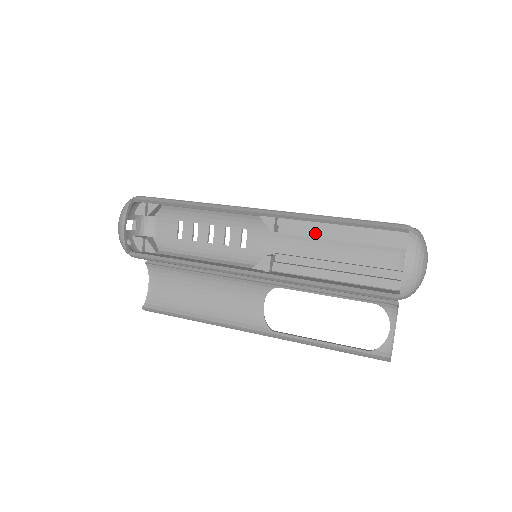
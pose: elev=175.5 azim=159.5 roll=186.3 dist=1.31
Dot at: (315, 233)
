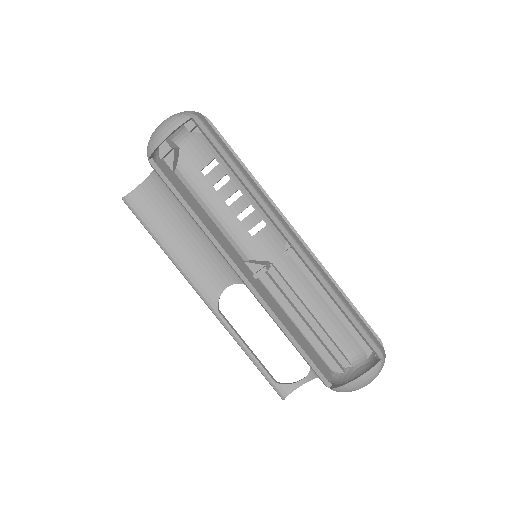
Dot at: (315, 281)
